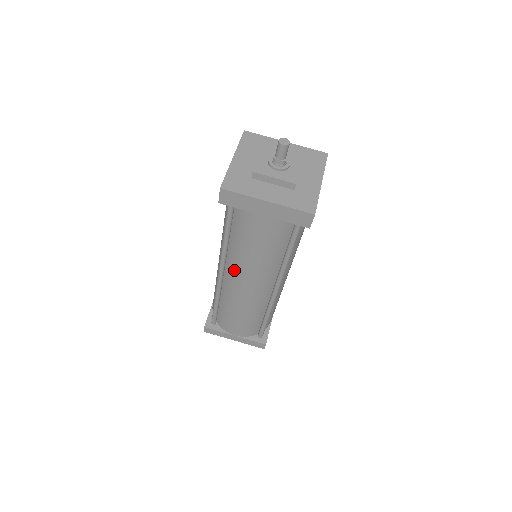
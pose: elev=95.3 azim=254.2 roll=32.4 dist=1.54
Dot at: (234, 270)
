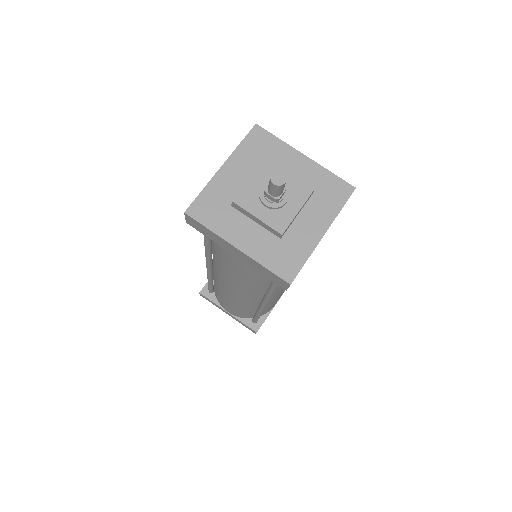
Dot at: (218, 273)
